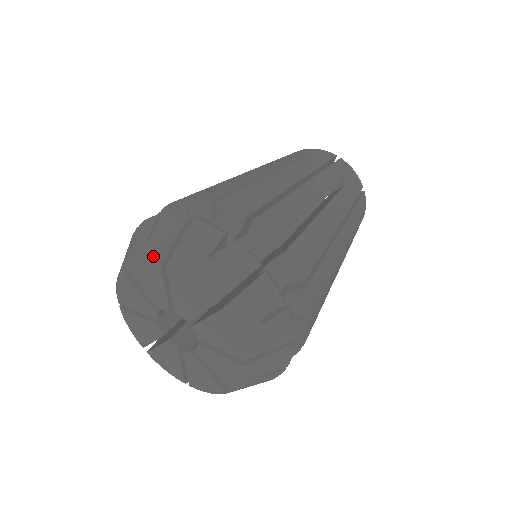
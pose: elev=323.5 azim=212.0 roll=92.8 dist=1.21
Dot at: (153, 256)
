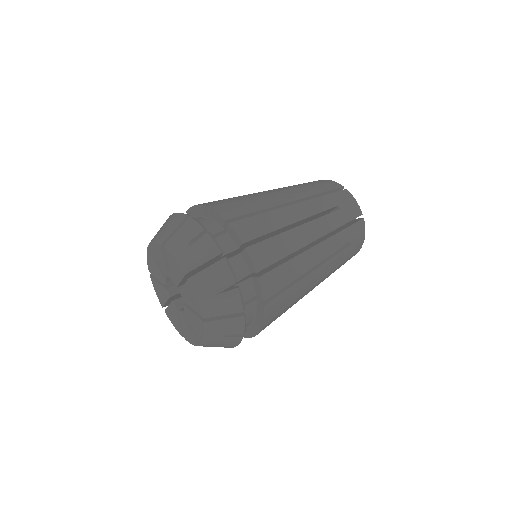
Dot at: (185, 263)
